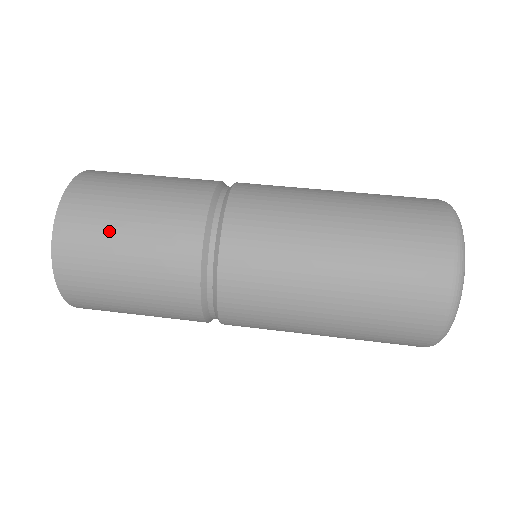
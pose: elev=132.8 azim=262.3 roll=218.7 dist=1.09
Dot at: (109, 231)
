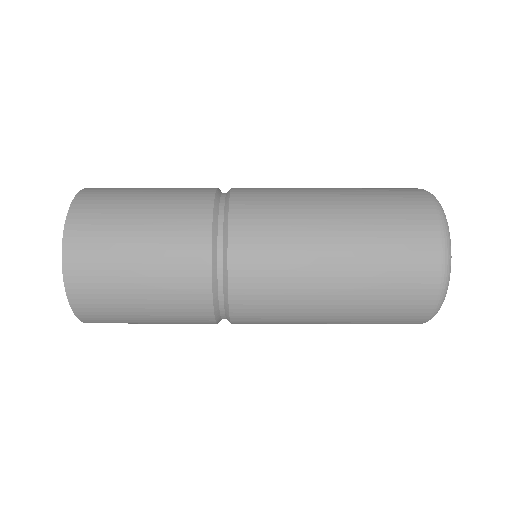
Dot at: (123, 303)
